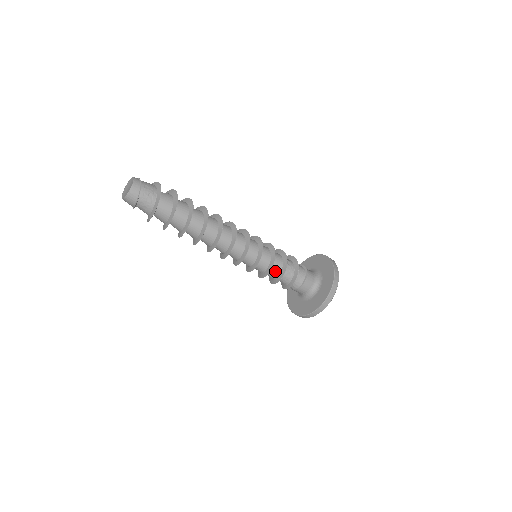
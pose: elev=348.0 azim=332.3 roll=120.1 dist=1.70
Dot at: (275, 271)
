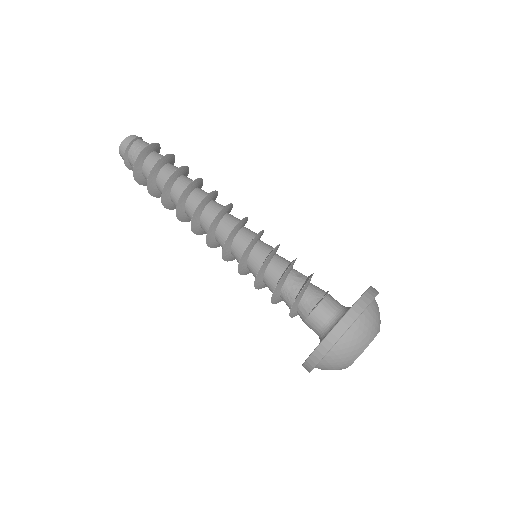
Dot at: (272, 277)
